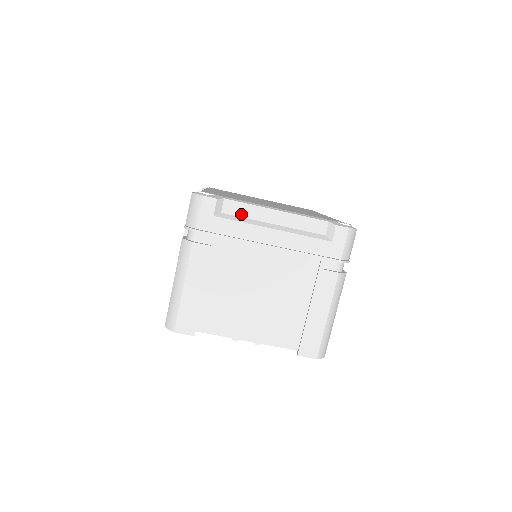
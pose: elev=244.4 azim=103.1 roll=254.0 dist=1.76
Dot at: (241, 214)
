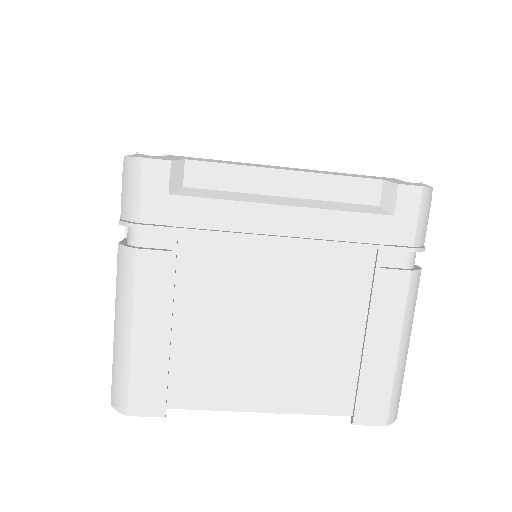
Dot at: (221, 185)
